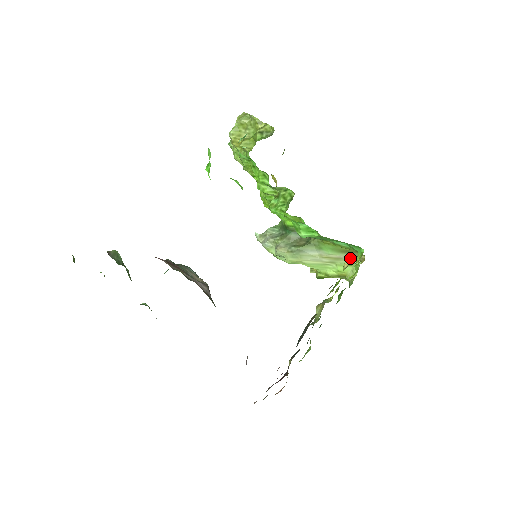
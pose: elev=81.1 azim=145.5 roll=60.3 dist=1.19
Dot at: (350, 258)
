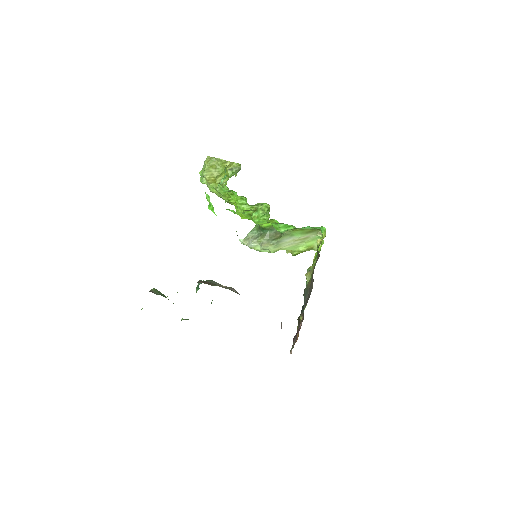
Dot at: (314, 235)
